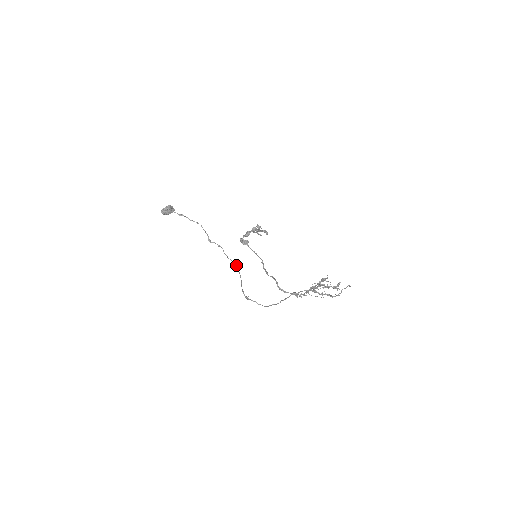
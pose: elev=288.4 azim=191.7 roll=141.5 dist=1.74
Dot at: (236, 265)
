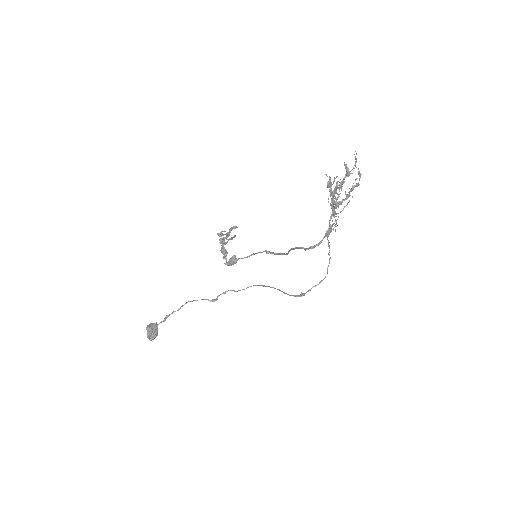
Dot at: (256, 285)
